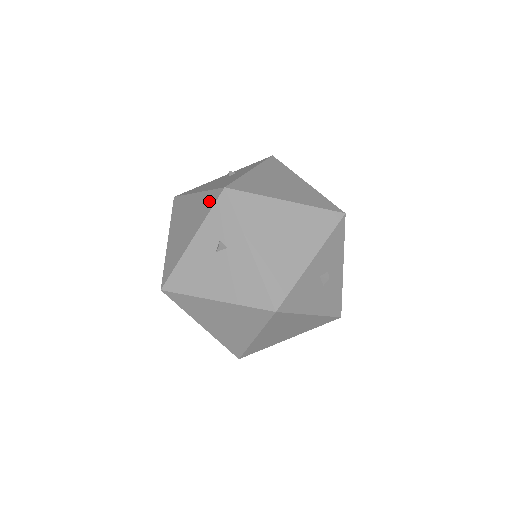
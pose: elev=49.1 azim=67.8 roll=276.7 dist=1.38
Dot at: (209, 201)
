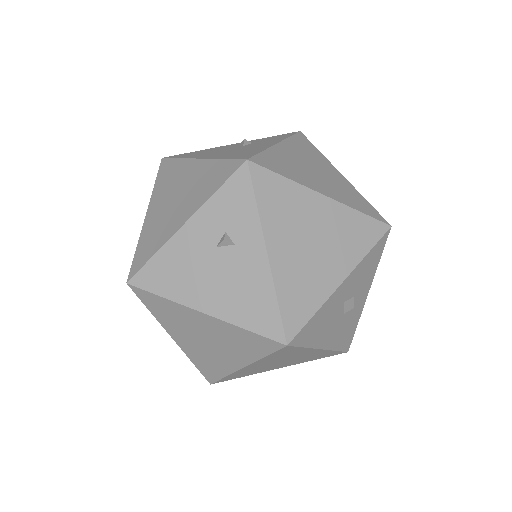
Dot at: (219, 174)
